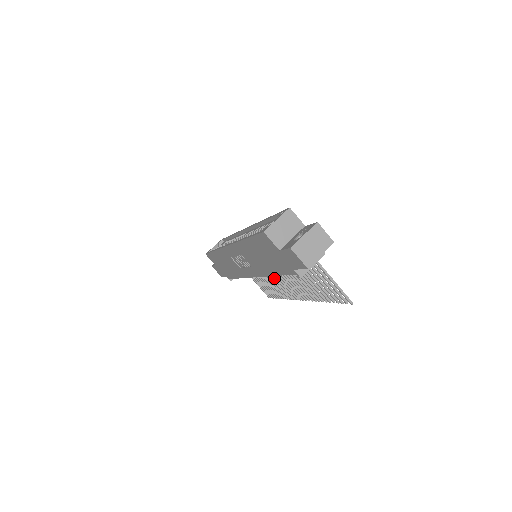
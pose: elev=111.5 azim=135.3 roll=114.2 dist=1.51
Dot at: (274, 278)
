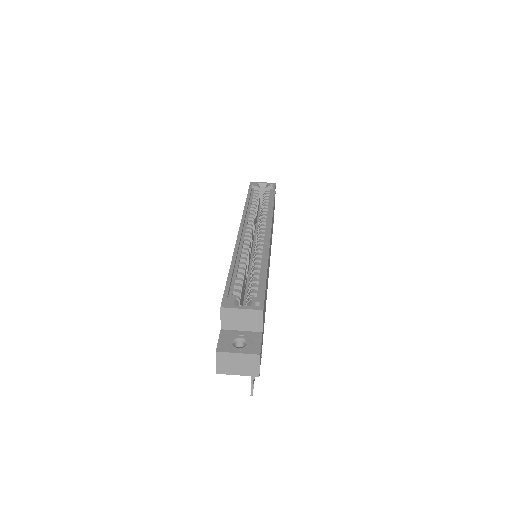
Dot at: occluded
